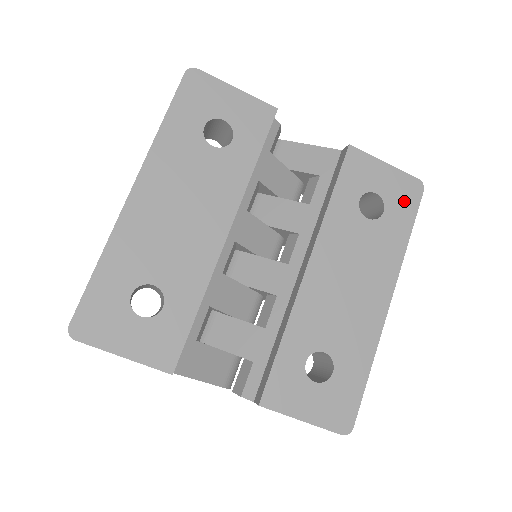
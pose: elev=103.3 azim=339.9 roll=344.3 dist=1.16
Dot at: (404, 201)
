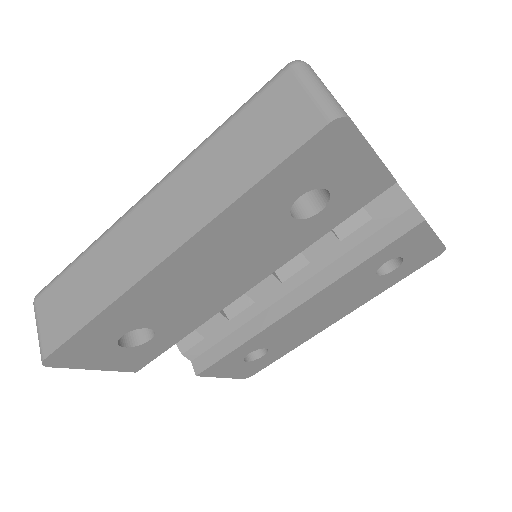
Dot at: (417, 263)
